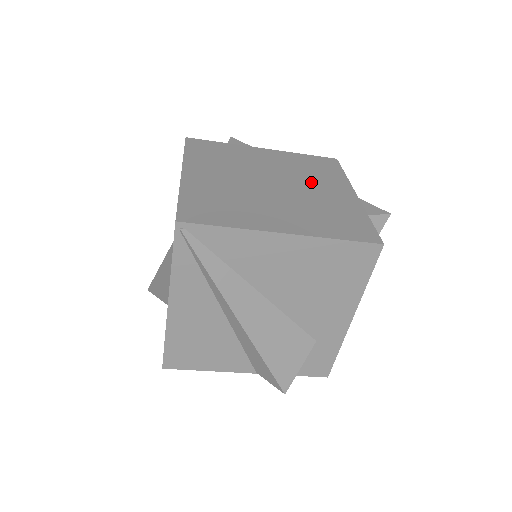
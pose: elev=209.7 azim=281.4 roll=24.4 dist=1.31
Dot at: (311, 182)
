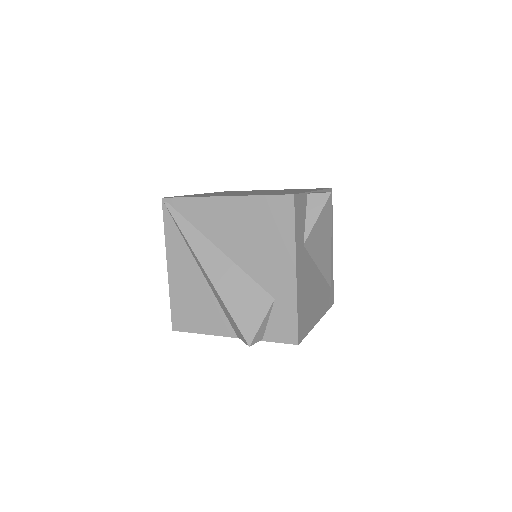
Dot at: occluded
